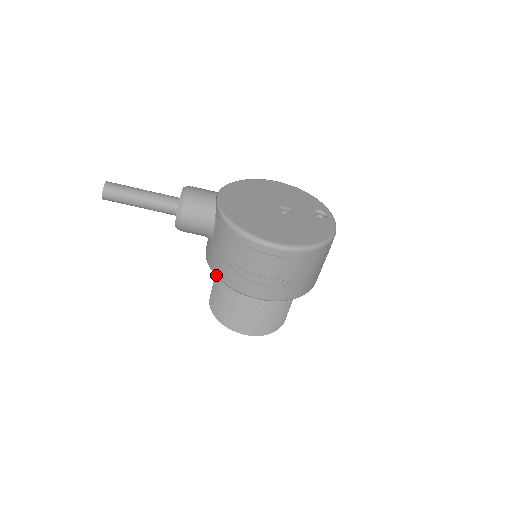
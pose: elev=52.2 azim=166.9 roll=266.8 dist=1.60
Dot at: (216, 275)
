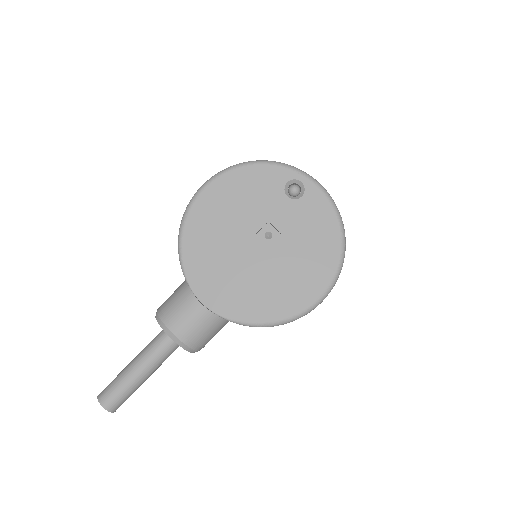
Dot at: occluded
